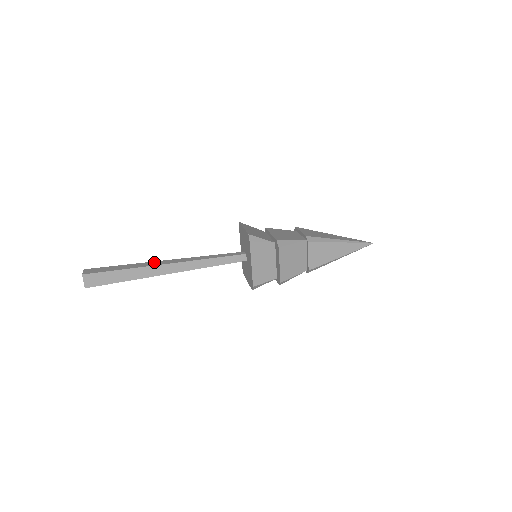
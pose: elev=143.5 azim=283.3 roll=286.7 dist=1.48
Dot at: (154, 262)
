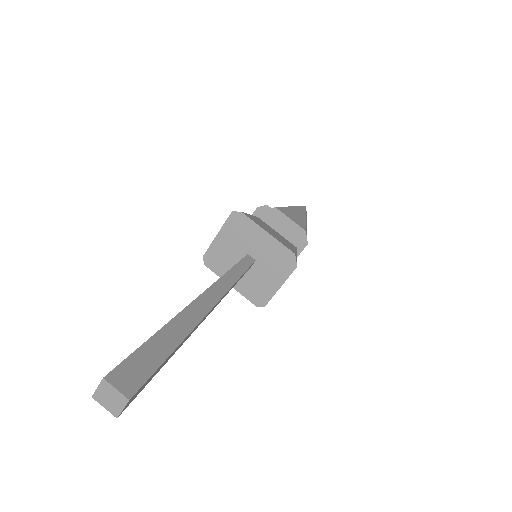
Dot at: occluded
